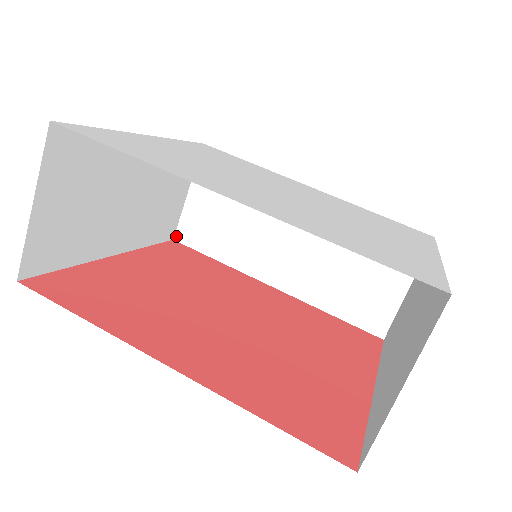
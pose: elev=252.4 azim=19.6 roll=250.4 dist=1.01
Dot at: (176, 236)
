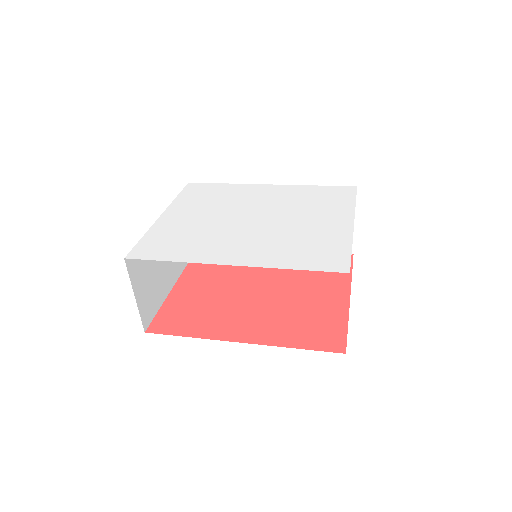
Dot at: occluded
